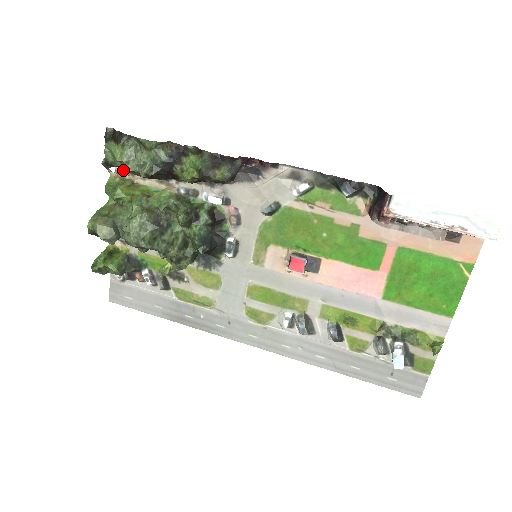
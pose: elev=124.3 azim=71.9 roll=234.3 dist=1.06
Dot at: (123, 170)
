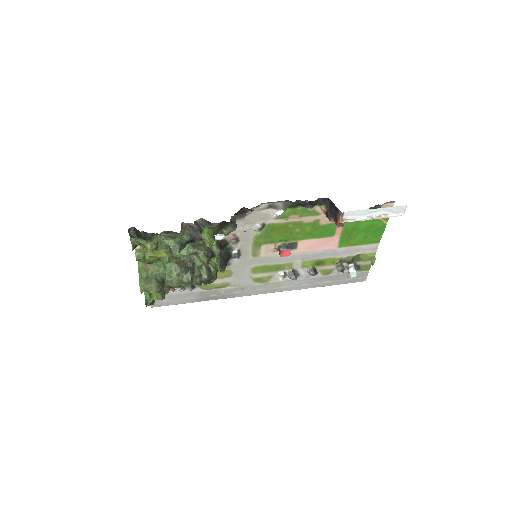
Dot at: occluded
